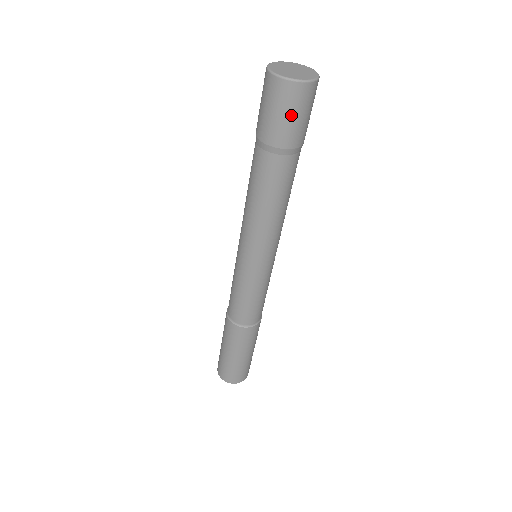
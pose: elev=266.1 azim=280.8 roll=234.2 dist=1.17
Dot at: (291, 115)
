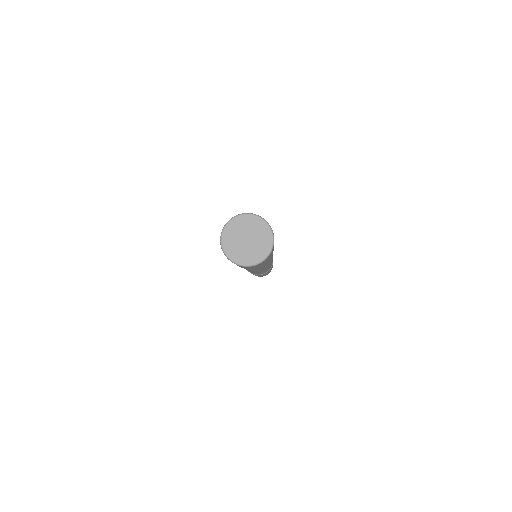
Dot at: (237, 265)
